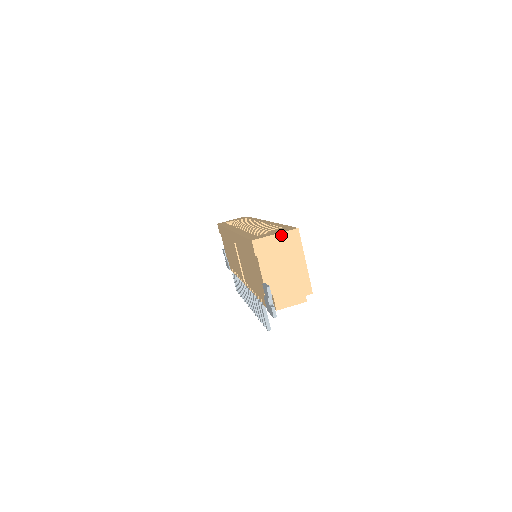
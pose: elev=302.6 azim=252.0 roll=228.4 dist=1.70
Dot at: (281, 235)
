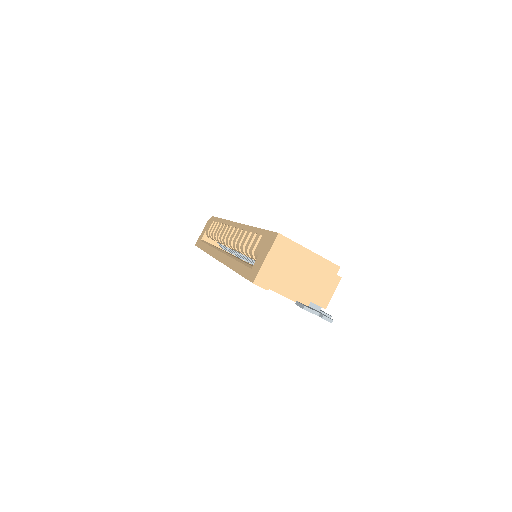
Dot at: (271, 253)
